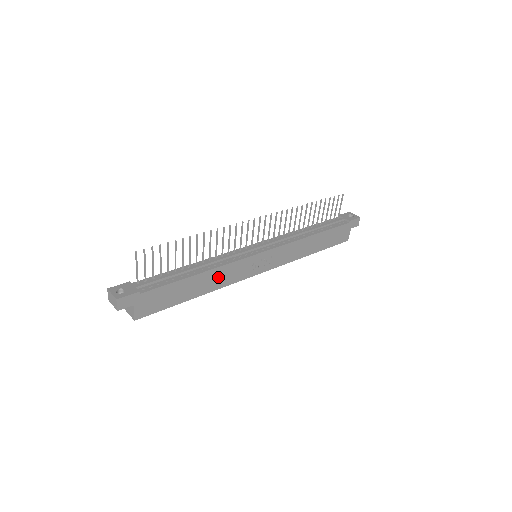
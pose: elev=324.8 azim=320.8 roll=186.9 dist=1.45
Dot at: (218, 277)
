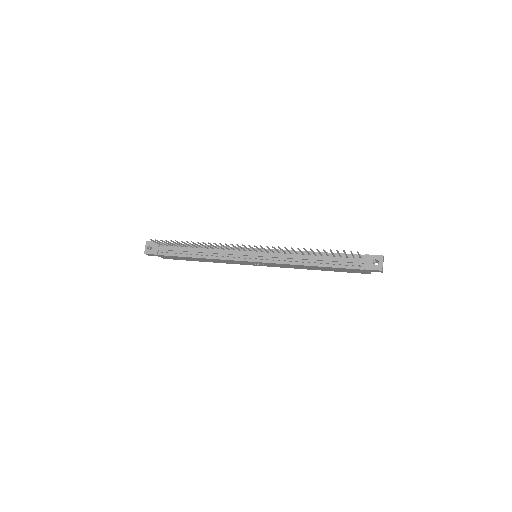
Dot at: (216, 260)
